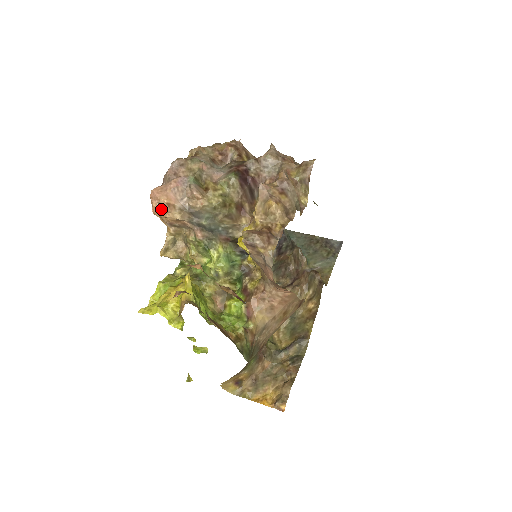
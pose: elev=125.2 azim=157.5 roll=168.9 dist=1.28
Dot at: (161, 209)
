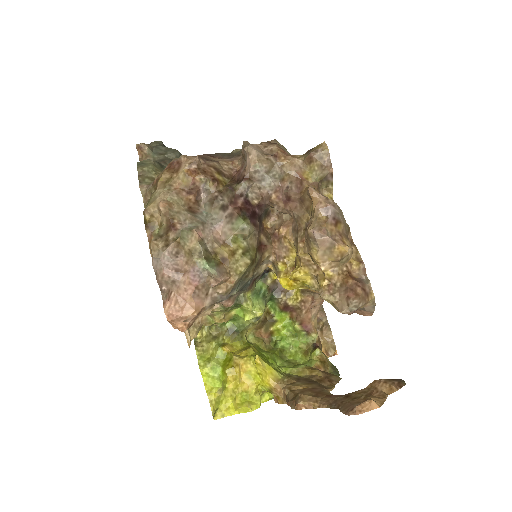
Dot at: (190, 323)
